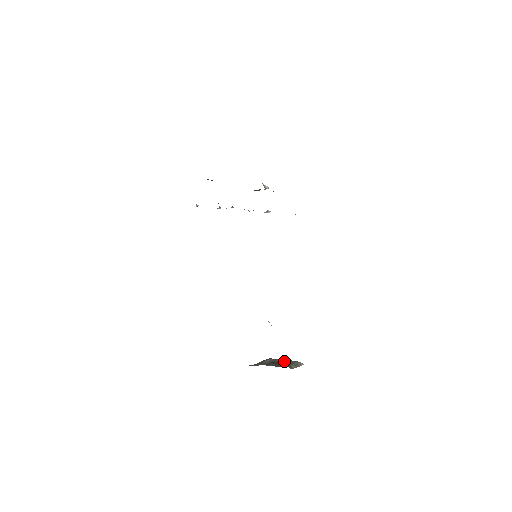
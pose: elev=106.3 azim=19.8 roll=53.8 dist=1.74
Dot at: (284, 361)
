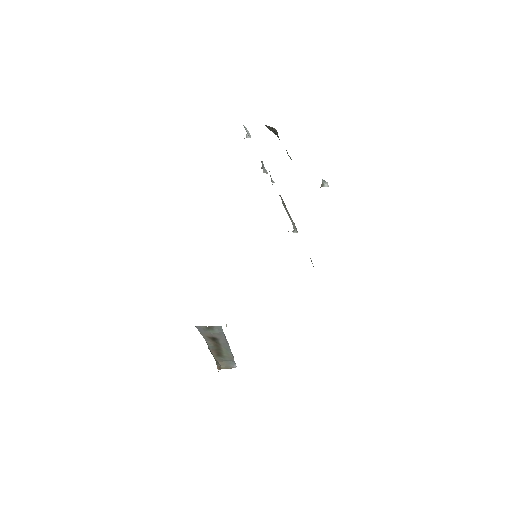
Dot at: (225, 348)
